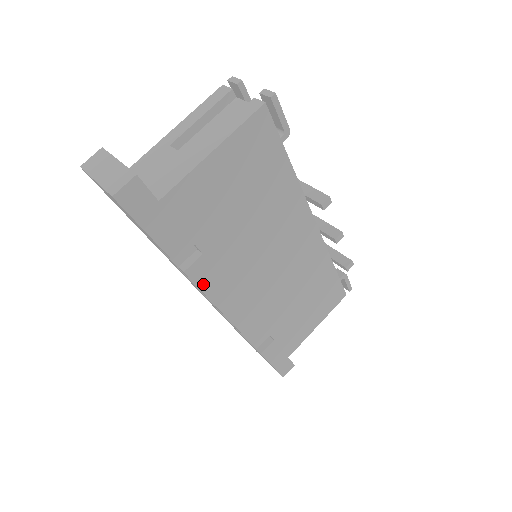
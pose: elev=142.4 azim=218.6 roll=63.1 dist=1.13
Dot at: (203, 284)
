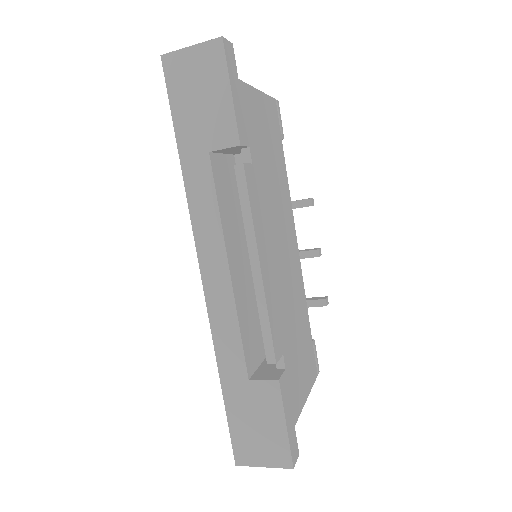
Dot at: (251, 198)
